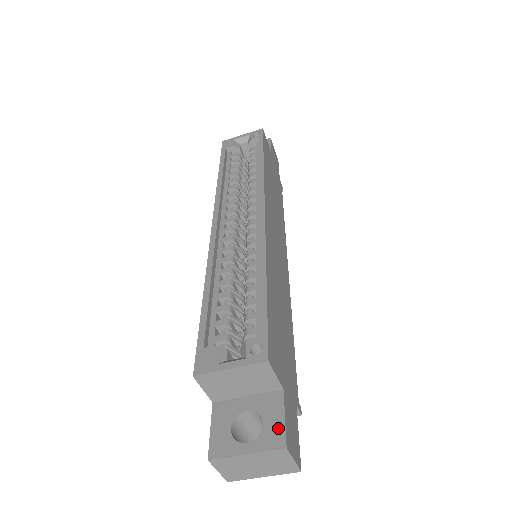
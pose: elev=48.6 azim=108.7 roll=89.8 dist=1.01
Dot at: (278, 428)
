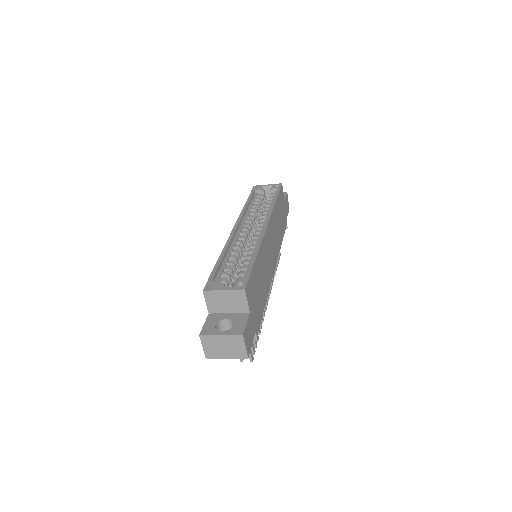
Dot at: (241, 327)
